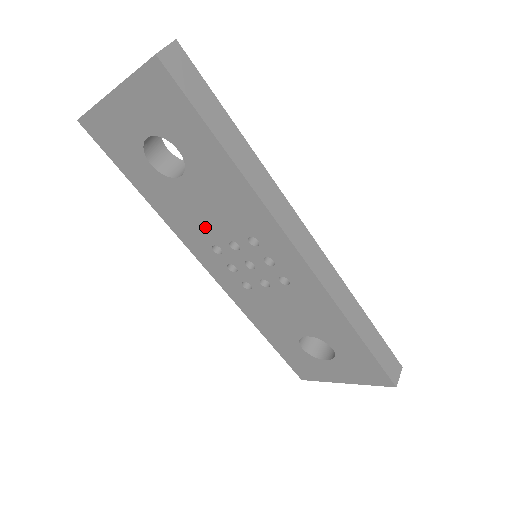
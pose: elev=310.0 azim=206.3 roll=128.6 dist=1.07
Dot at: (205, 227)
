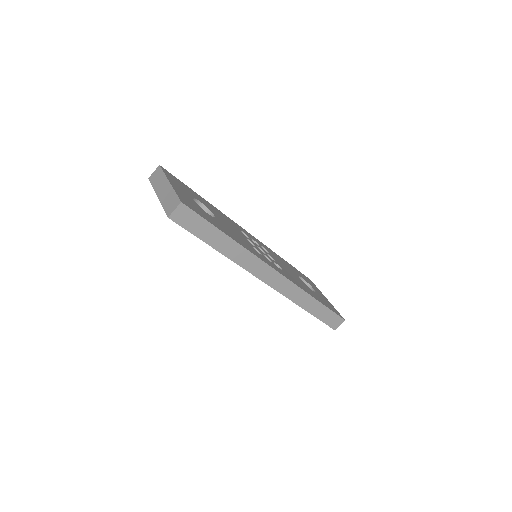
Dot at: occluded
